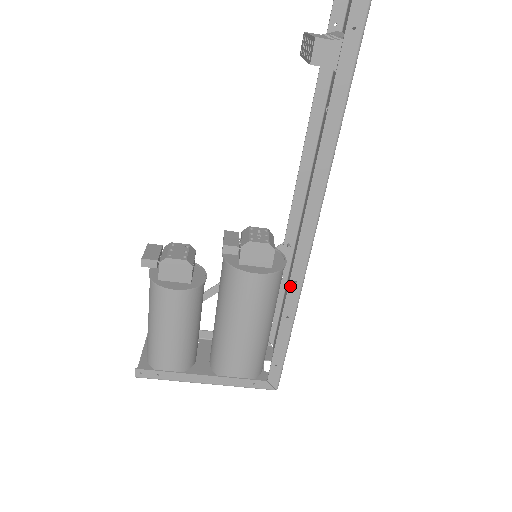
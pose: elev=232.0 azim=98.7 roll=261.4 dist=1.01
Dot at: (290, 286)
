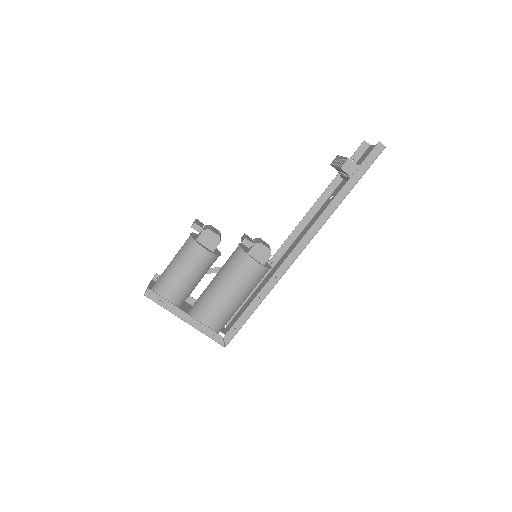
Dot at: (272, 278)
